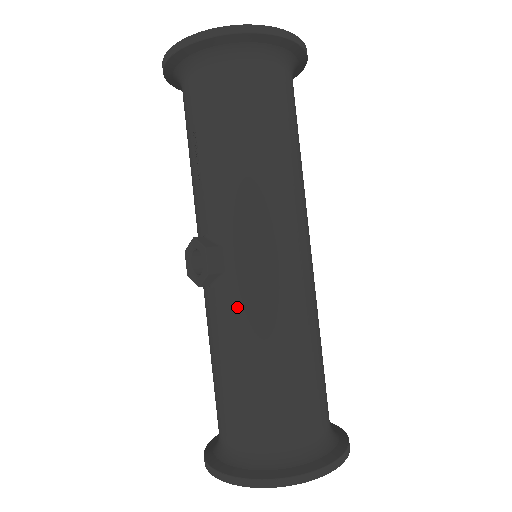
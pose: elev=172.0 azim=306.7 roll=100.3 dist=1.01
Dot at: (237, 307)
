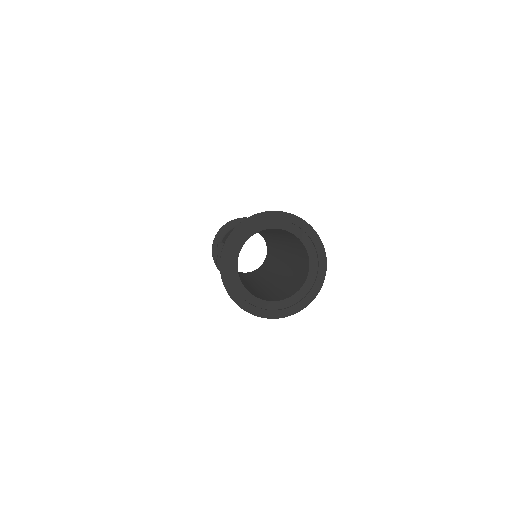
Dot at: occluded
